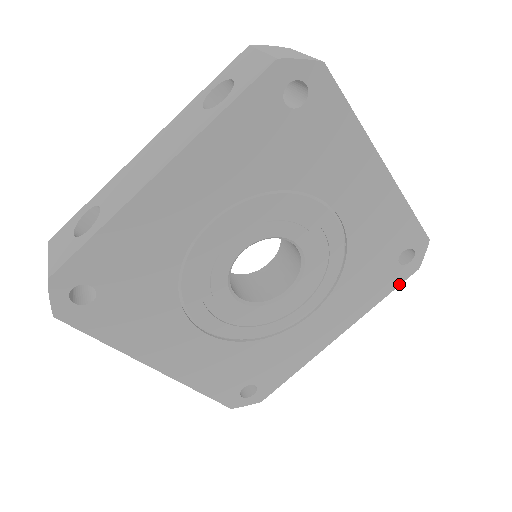
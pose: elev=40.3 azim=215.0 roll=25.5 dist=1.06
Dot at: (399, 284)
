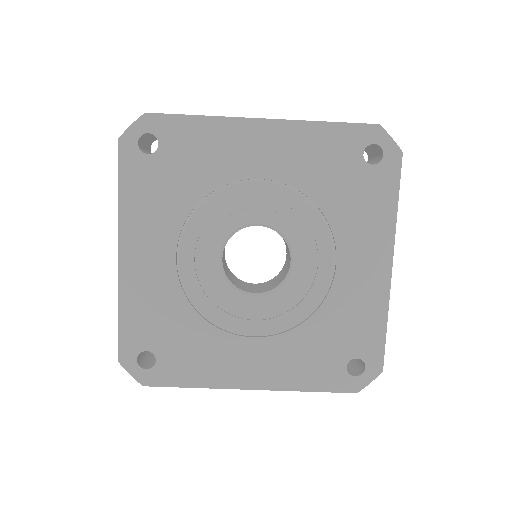
Dot at: (398, 179)
